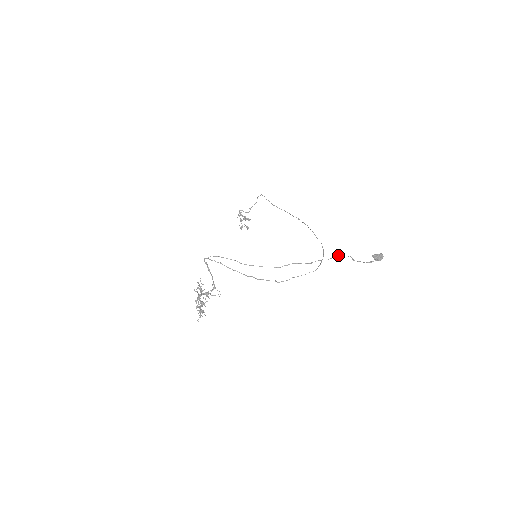
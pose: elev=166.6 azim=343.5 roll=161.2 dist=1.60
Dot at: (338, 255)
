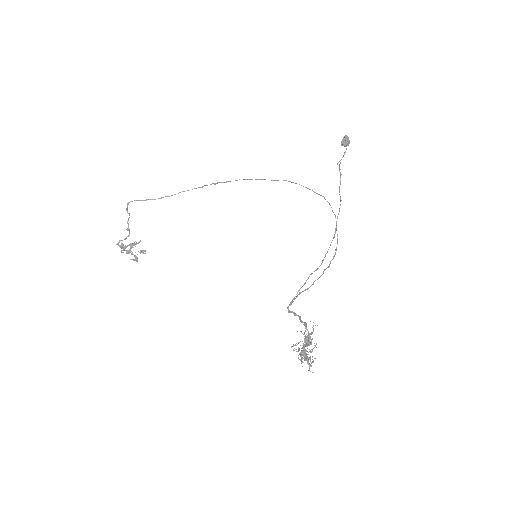
Dot at: (339, 170)
